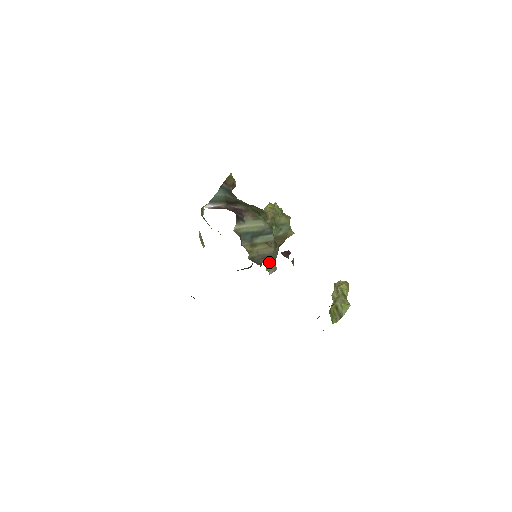
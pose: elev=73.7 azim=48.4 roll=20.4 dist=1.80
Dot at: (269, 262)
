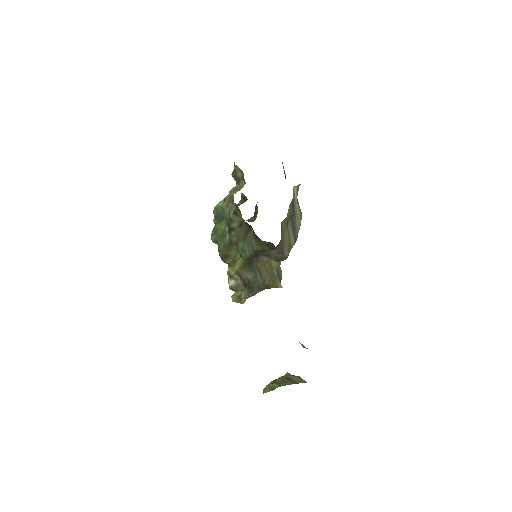
Dot at: (245, 287)
